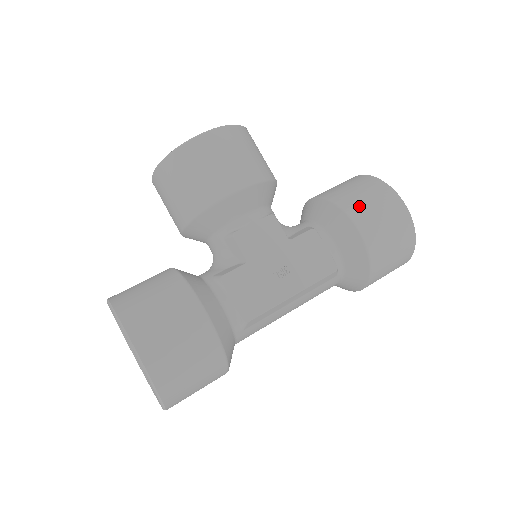
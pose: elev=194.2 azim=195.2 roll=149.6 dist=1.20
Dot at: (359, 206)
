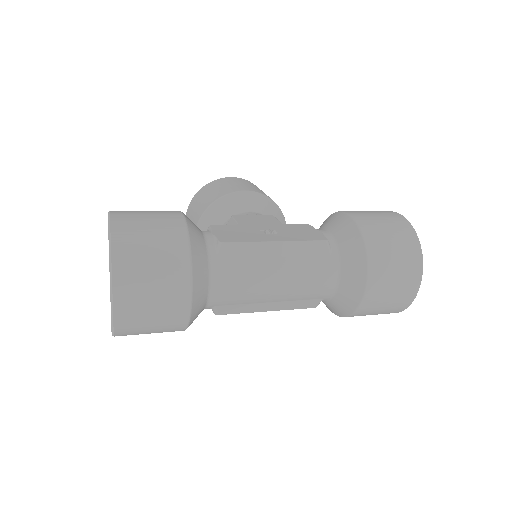
Dot at: occluded
